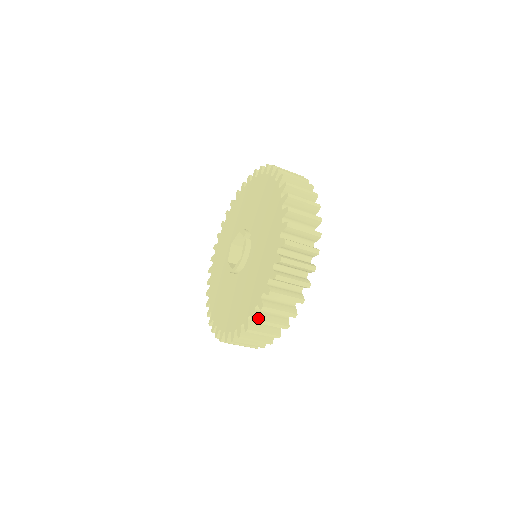
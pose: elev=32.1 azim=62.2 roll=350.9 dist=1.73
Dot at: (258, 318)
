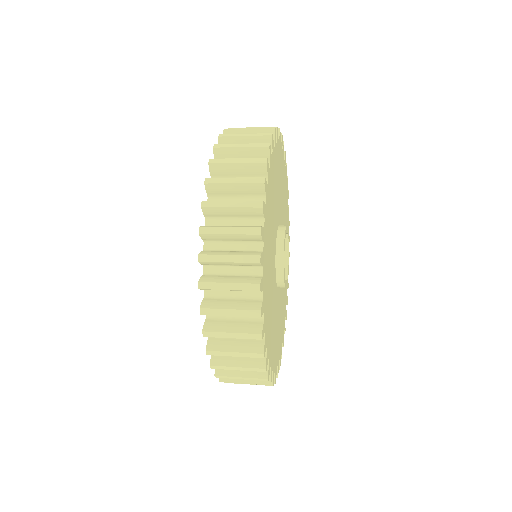
Dot at: (205, 306)
